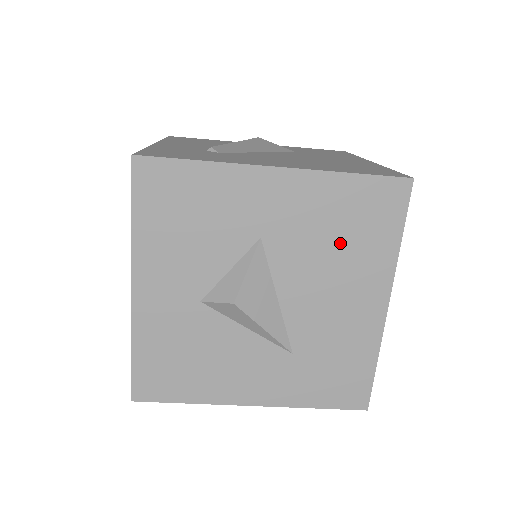
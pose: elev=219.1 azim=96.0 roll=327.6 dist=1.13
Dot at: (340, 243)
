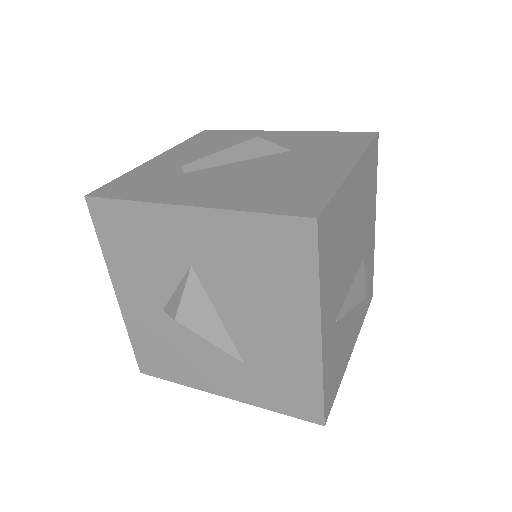
Dot at: (259, 276)
